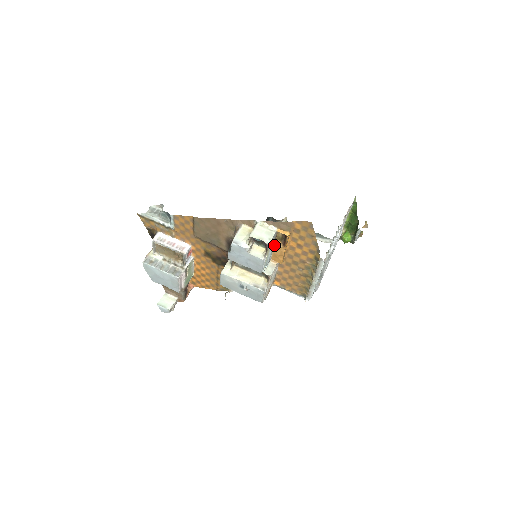
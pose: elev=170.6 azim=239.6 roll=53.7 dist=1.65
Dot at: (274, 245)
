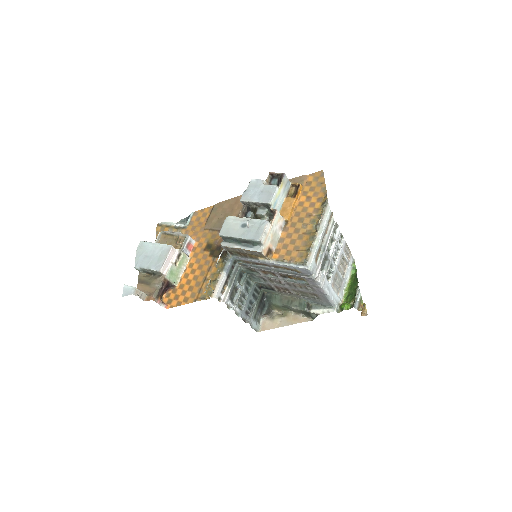
Dot at: (285, 199)
